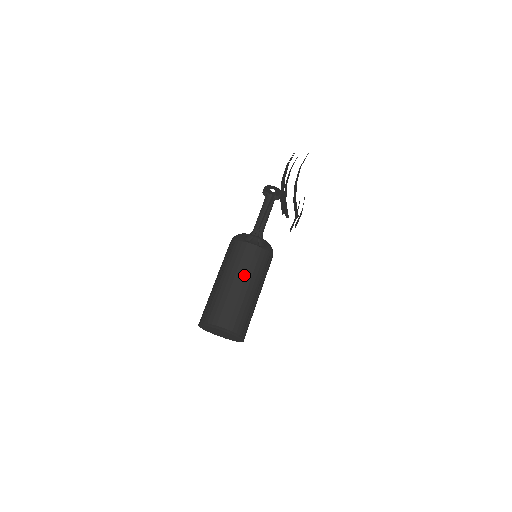
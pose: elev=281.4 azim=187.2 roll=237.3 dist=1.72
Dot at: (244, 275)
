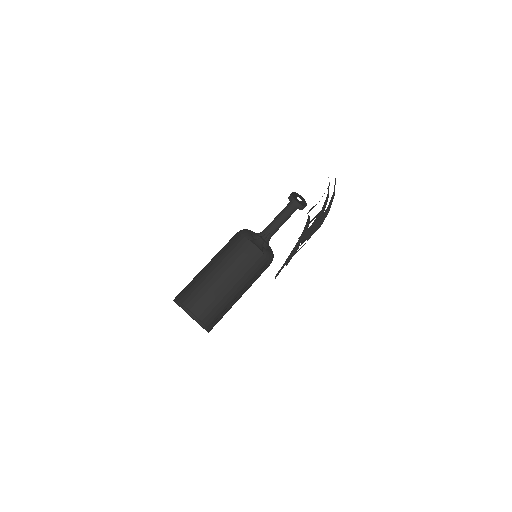
Dot at: (227, 266)
